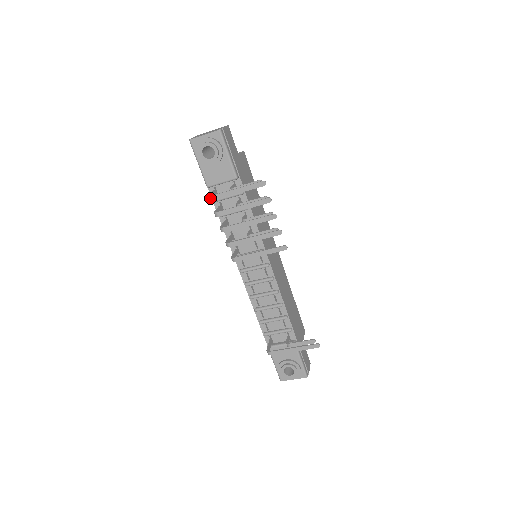
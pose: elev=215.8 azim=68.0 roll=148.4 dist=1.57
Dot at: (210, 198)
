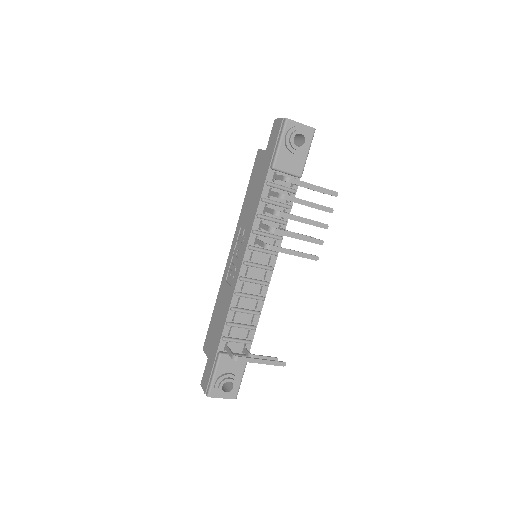
Dot at: (288, 178)
